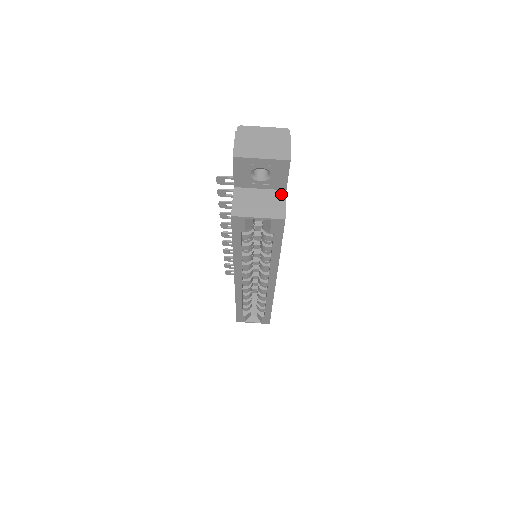
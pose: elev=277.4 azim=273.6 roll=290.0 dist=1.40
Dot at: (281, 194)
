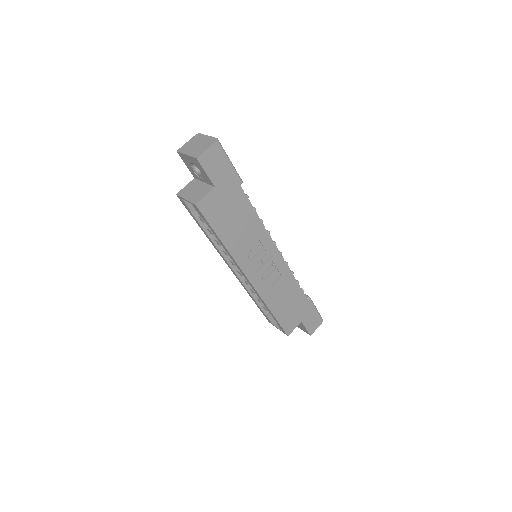
Dot at: (210, 188)
